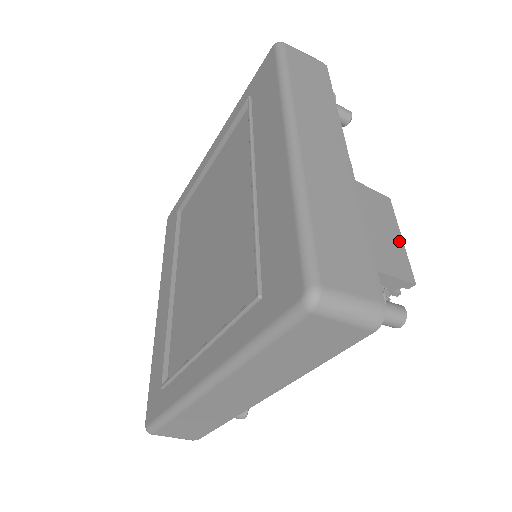
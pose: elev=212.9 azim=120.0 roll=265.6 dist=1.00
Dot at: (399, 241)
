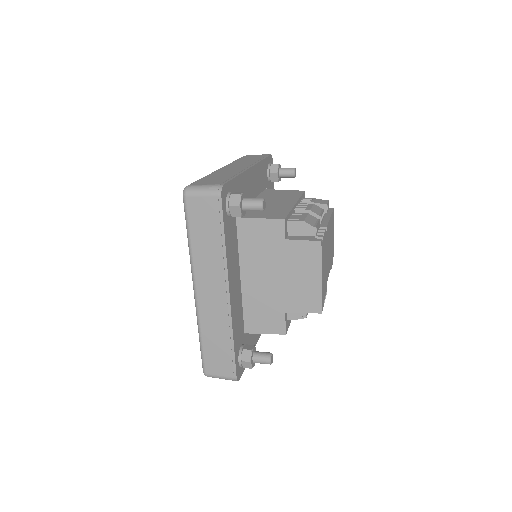
Dot at: (317, 282)
